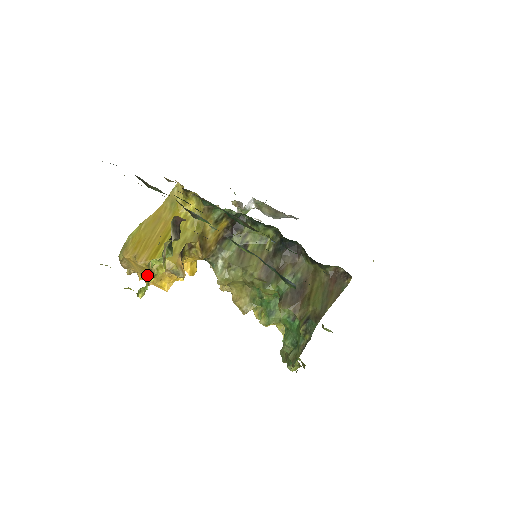
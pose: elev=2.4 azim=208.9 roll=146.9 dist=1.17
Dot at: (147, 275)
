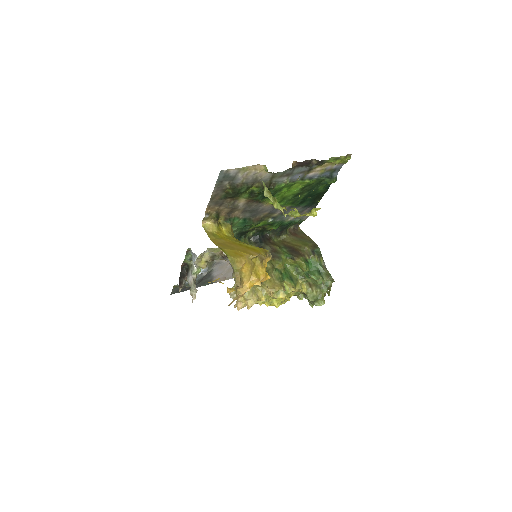
Dot at: (256, 273)
